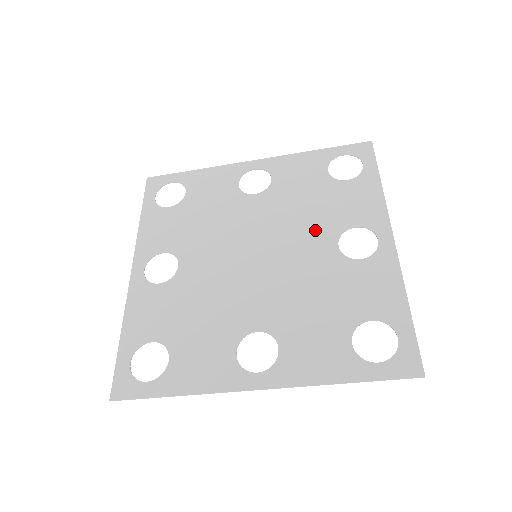
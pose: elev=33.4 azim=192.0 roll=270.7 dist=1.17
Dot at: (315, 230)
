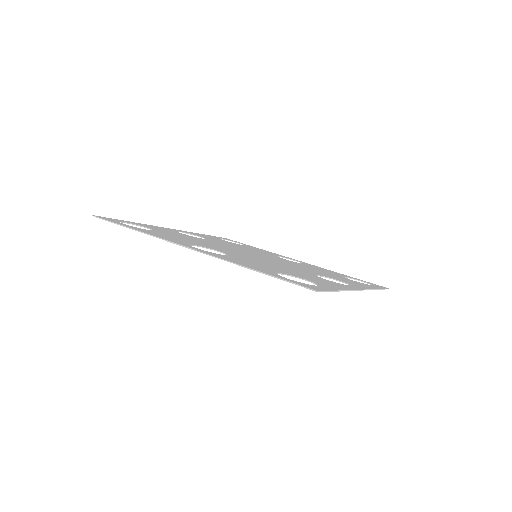
Dot at: occluded
